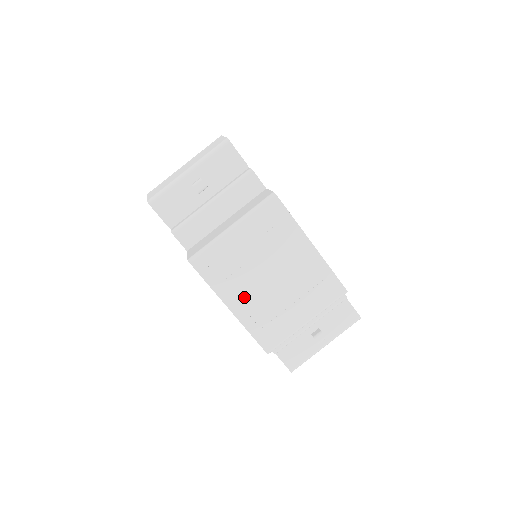
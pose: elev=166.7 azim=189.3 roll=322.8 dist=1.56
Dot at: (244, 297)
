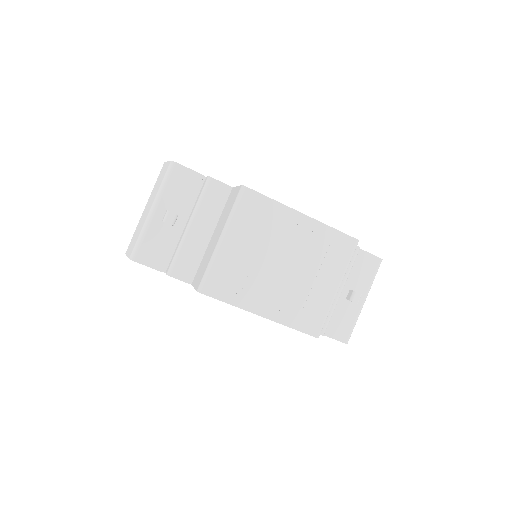
Dot at: (268, 297)
